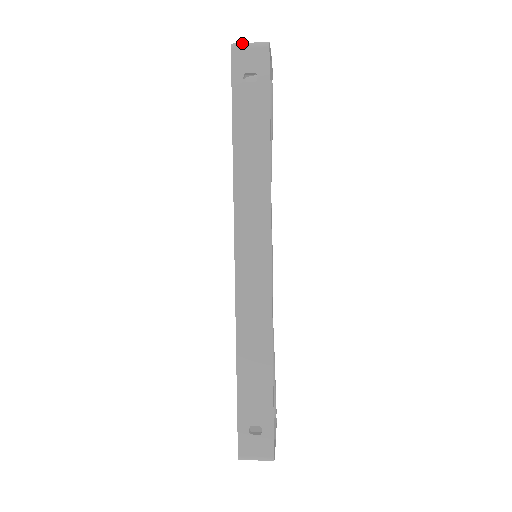
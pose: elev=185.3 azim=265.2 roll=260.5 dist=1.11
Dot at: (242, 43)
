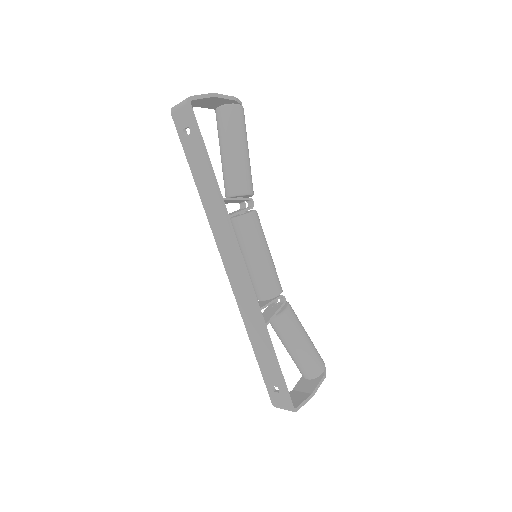
Dot at: (176, 105)
